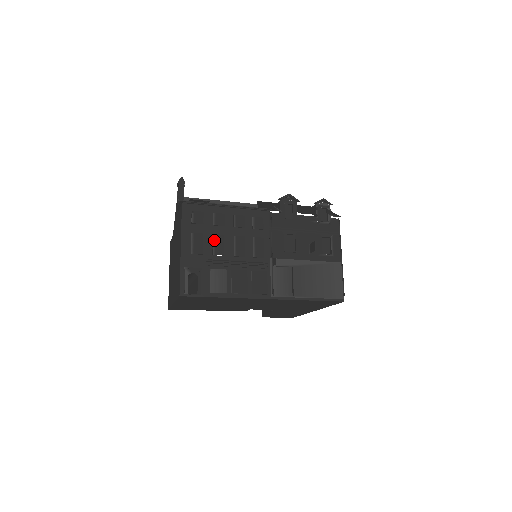
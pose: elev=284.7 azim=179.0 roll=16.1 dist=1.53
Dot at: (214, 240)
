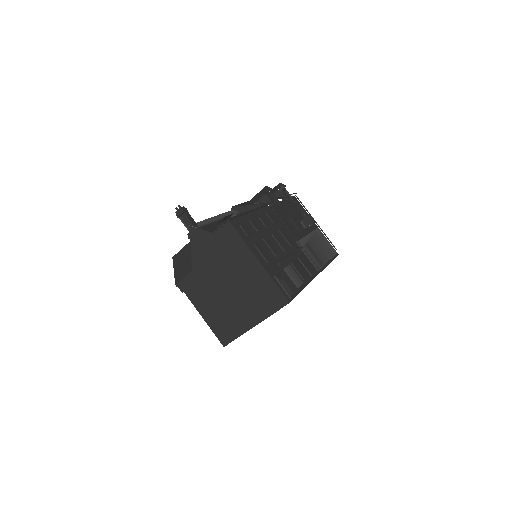
Dot at: (267, 244)
